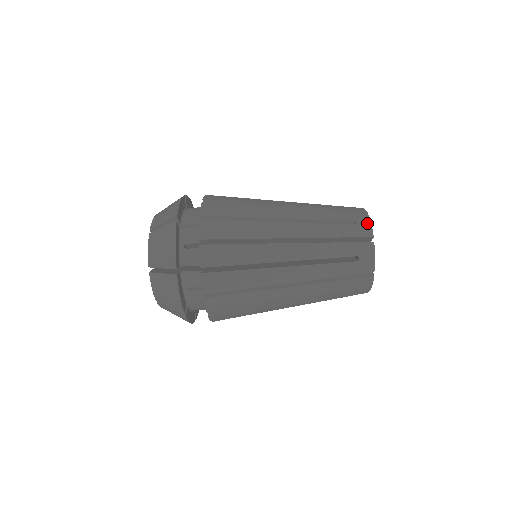
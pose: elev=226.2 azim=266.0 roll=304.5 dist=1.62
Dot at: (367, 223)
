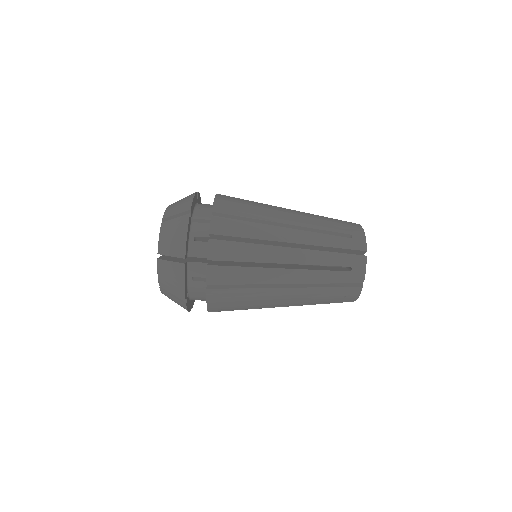
Dot at: occluded
